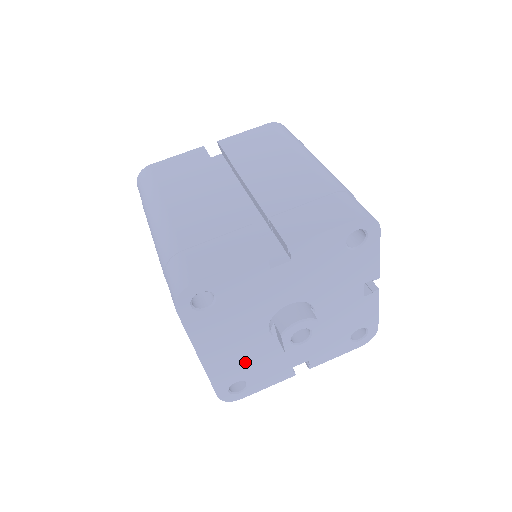
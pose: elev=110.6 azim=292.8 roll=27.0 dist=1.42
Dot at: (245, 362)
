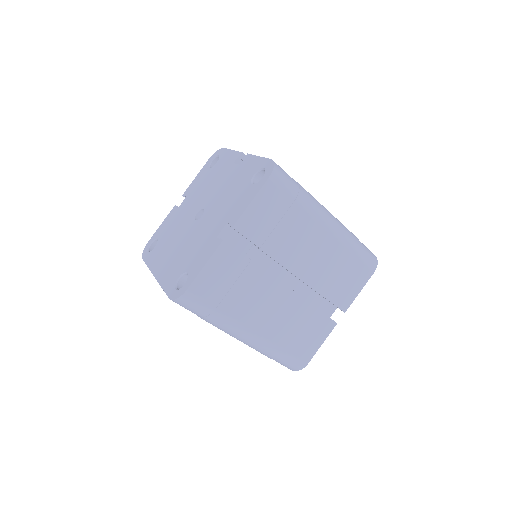
Dot at: occluded
